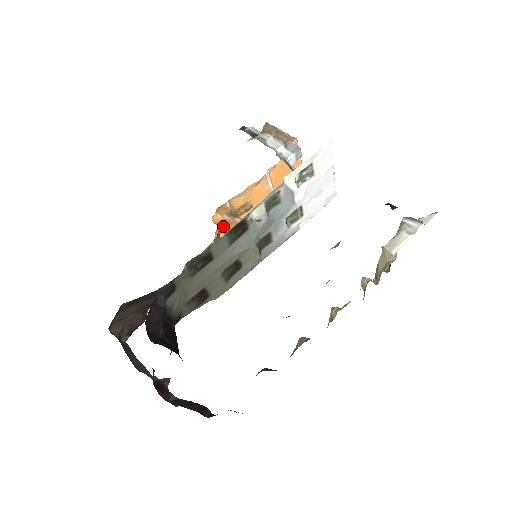
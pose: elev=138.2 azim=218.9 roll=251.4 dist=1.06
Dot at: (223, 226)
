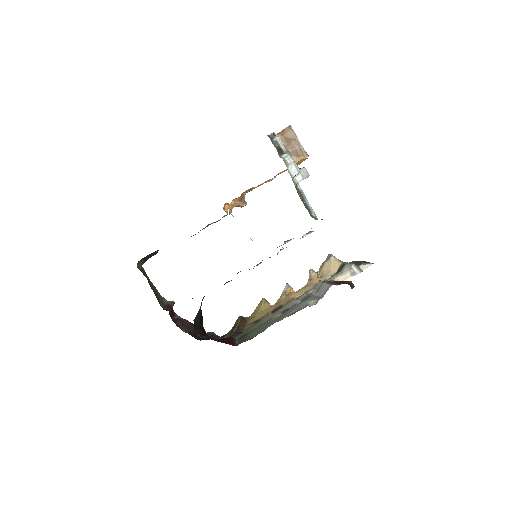
Dot at: occluded
